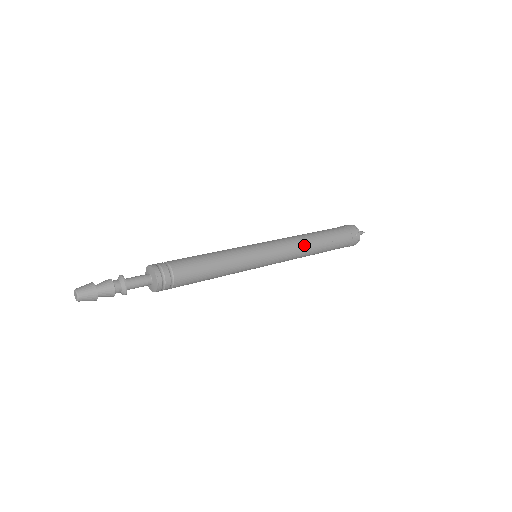
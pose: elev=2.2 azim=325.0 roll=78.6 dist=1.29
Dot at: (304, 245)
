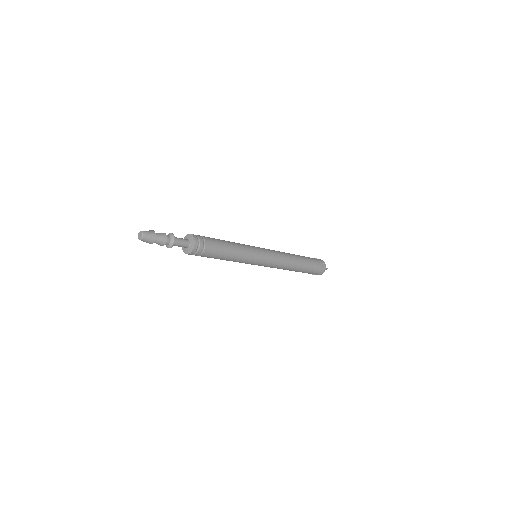
Dot at: (289, 256)
